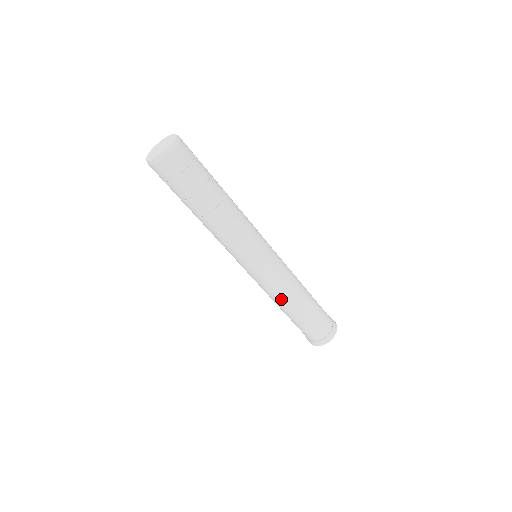
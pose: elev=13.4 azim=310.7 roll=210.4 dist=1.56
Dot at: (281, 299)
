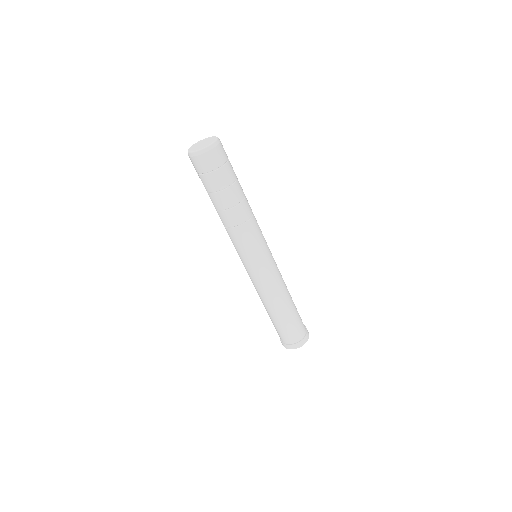
Dot at: (259, 296)
